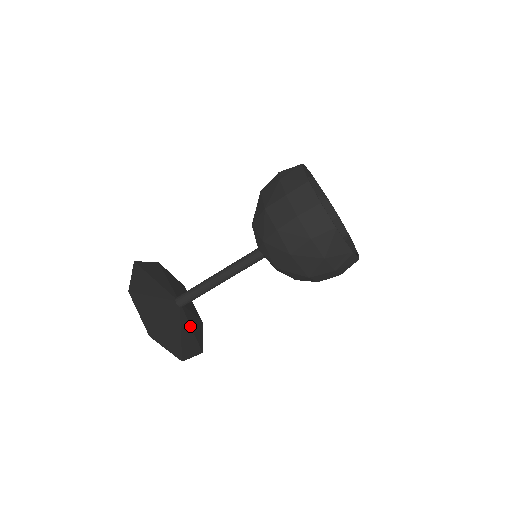
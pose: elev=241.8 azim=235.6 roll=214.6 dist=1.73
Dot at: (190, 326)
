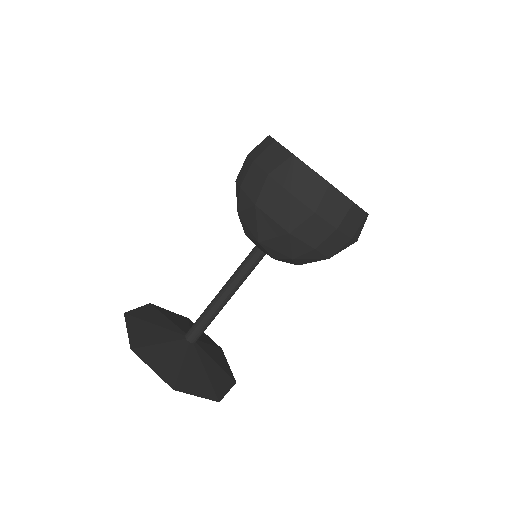
Dot at: (203, 366)
